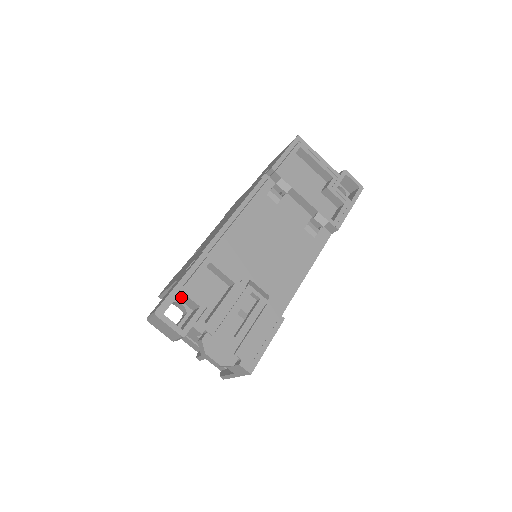
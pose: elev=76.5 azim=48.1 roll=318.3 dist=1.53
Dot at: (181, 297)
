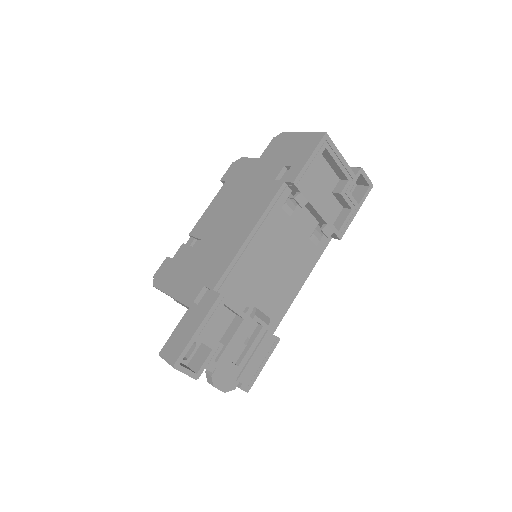
Dot at: occluded
